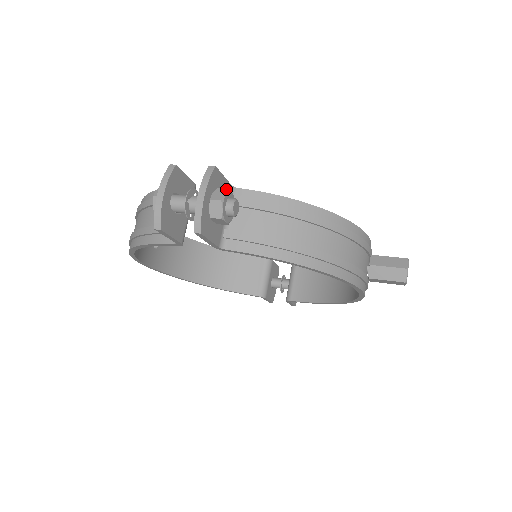
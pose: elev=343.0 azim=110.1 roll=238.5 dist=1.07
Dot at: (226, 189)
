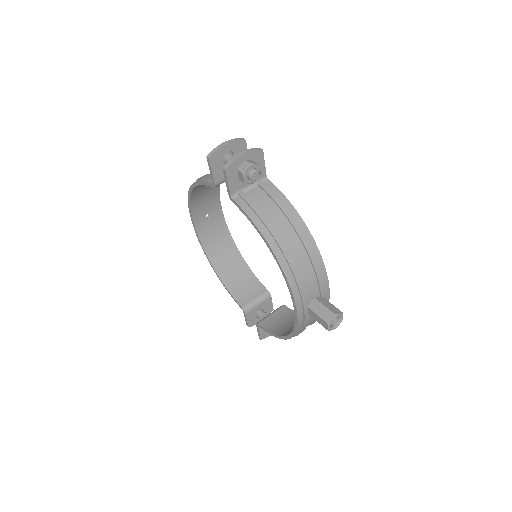
Dot at: (258, 163)
